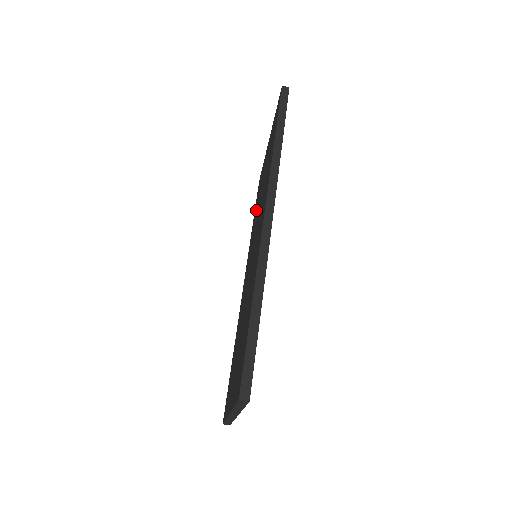
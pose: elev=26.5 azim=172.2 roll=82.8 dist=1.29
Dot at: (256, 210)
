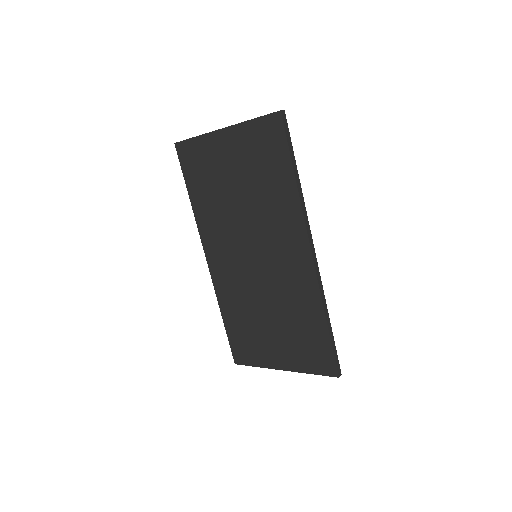
Dot at: (211, 196)
